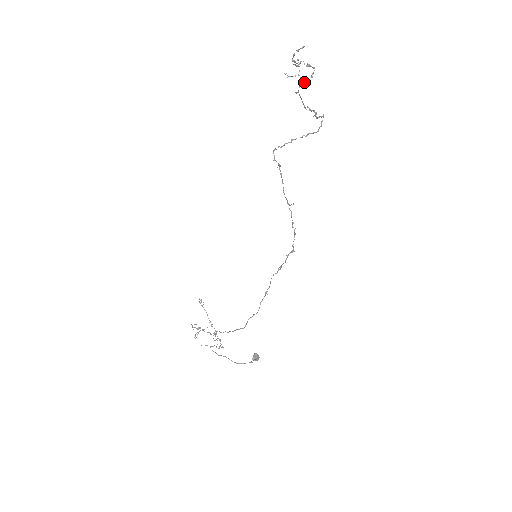
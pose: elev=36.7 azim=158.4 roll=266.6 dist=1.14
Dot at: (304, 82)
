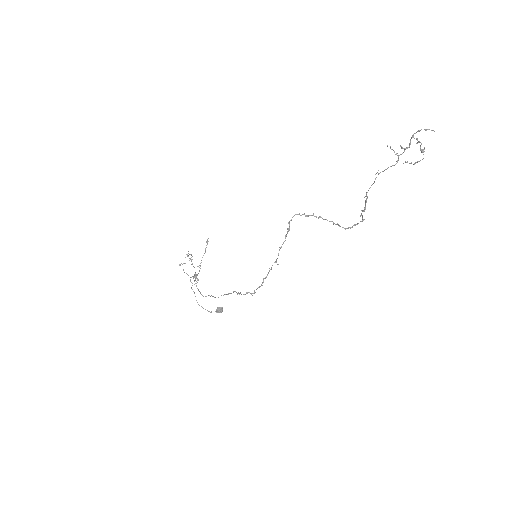
Dot at: (406, 162)
